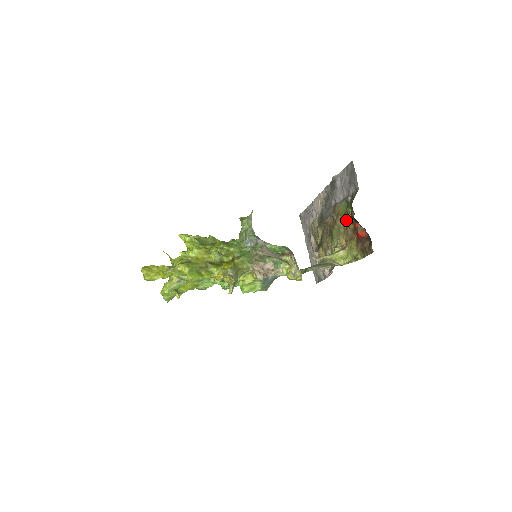
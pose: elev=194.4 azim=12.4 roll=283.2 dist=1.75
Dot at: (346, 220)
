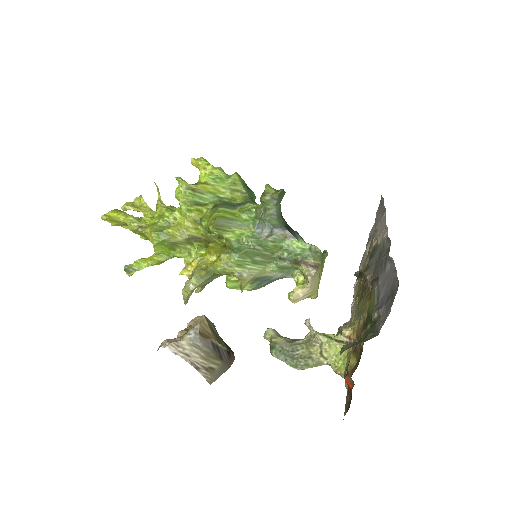
Dot at: (365, 324)
